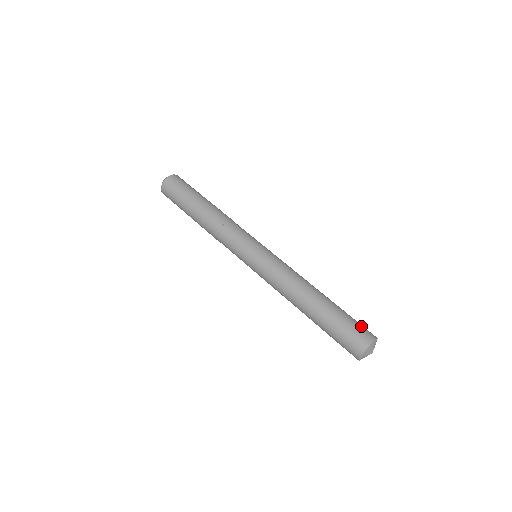
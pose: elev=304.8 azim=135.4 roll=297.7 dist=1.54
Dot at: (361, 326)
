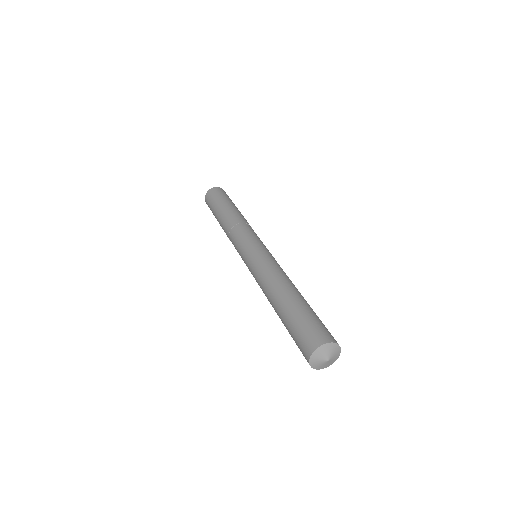
Dot at: (321, 327)
